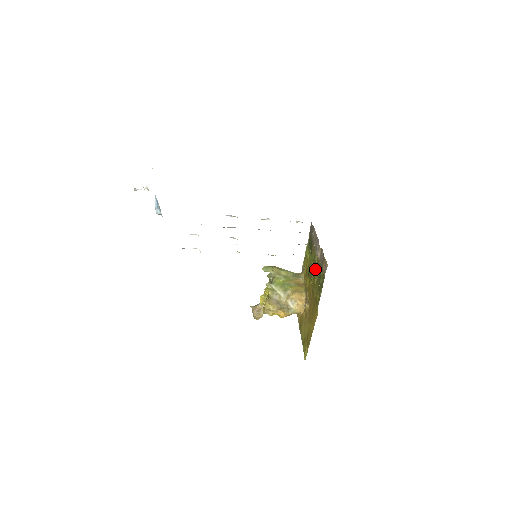
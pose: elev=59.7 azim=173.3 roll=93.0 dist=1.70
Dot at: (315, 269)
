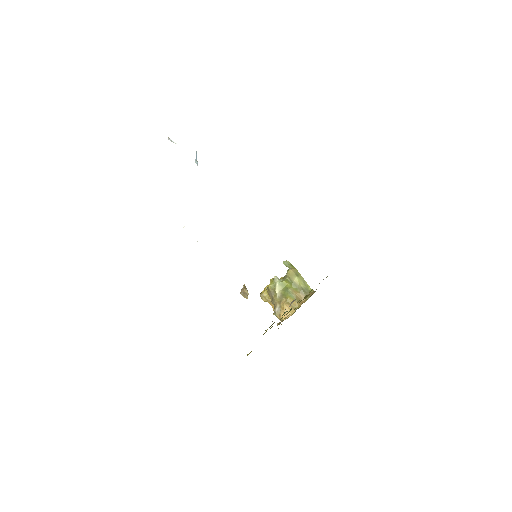
Dot at: occluded
